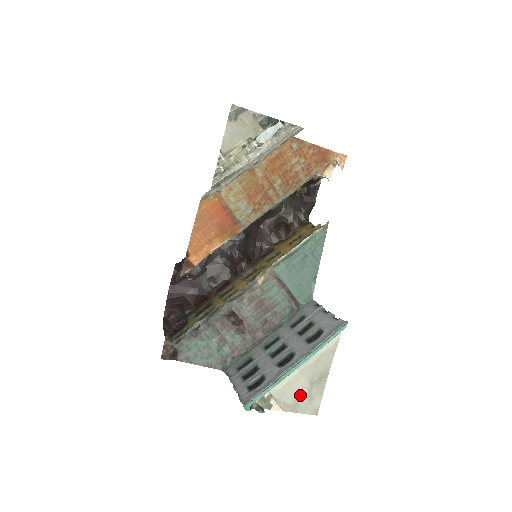
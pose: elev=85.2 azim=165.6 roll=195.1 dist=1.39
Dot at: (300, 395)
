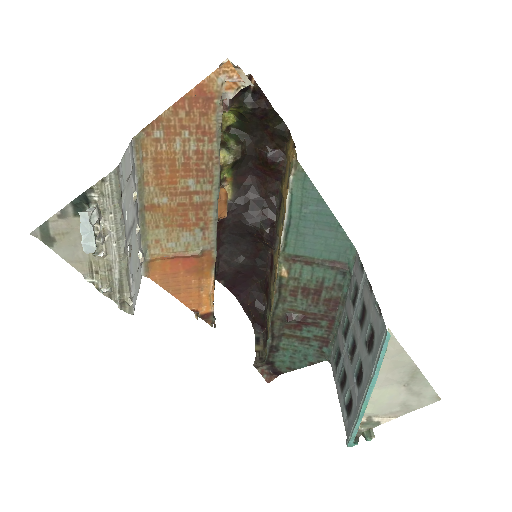
Dot at: (402, 399)
